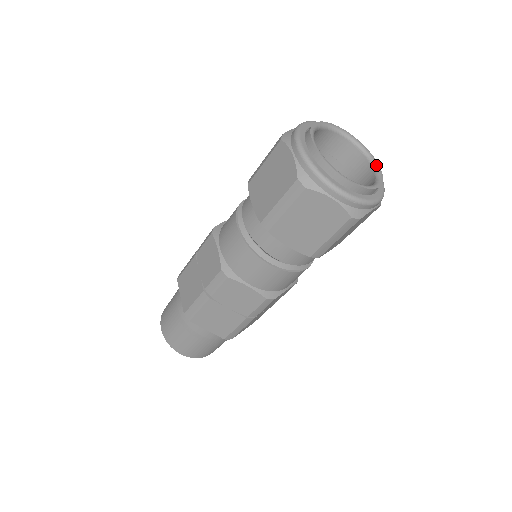
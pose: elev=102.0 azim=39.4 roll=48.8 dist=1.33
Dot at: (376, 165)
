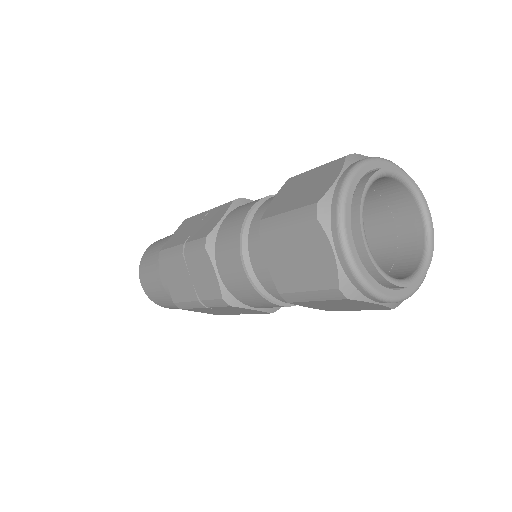
Dot at: (428, 217)
